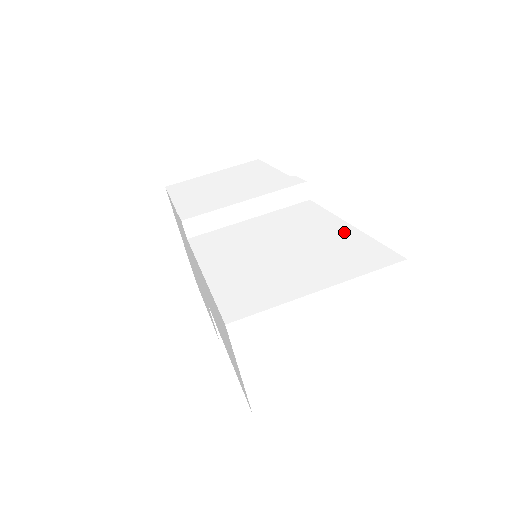
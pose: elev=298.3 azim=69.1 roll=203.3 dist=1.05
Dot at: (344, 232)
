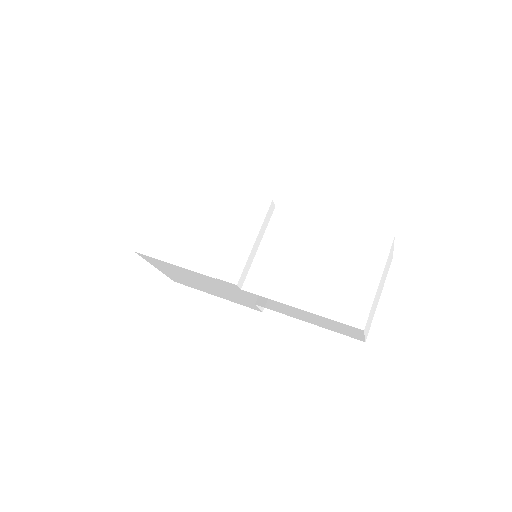
Dot at: (339, 230)
